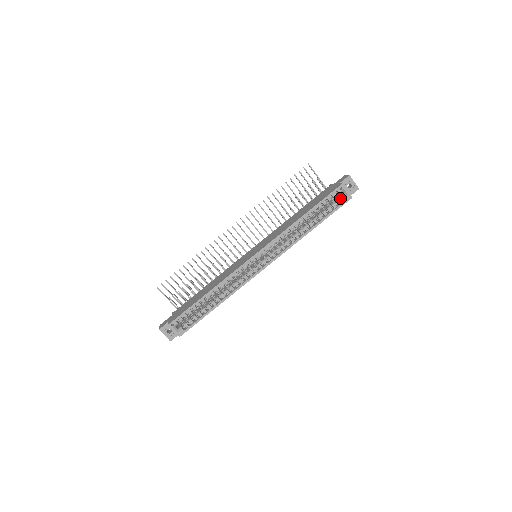
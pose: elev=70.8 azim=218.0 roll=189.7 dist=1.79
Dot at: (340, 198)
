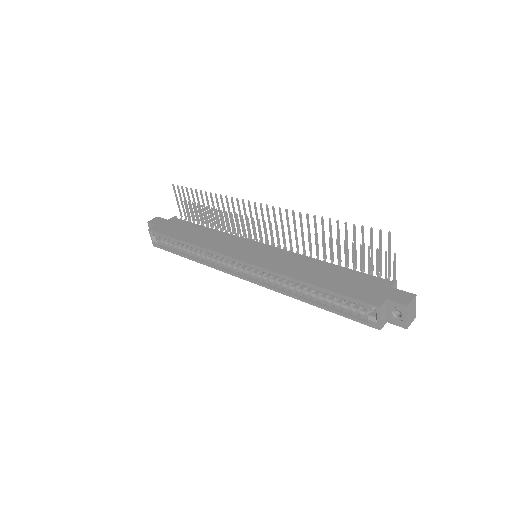
Dot at: (370, 313)
